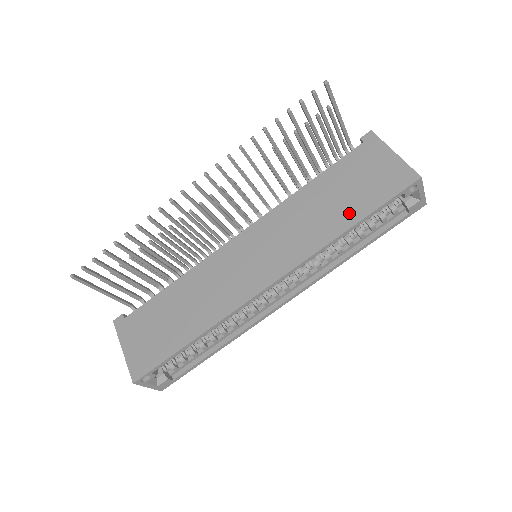
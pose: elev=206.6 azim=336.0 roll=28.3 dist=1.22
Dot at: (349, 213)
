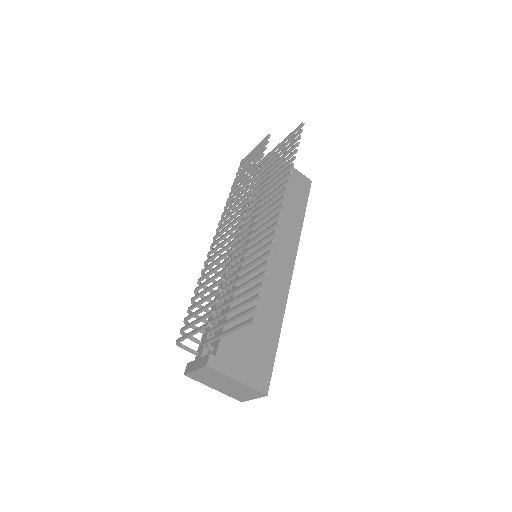
Dot at: (298, 209)
